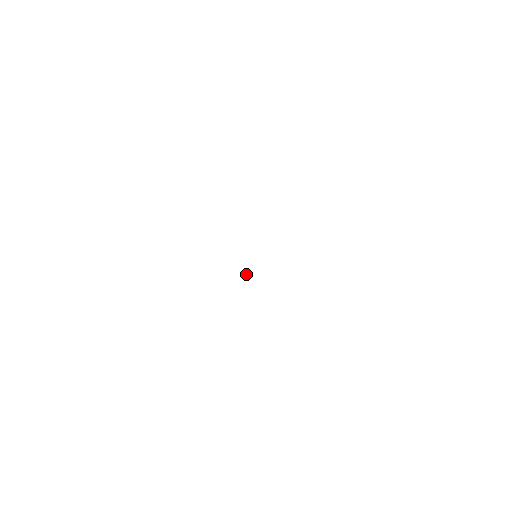
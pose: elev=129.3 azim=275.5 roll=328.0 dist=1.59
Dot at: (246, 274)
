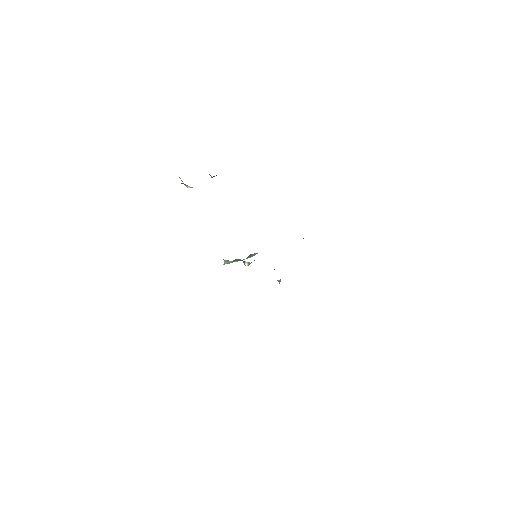
Dot at: (225, 261)
